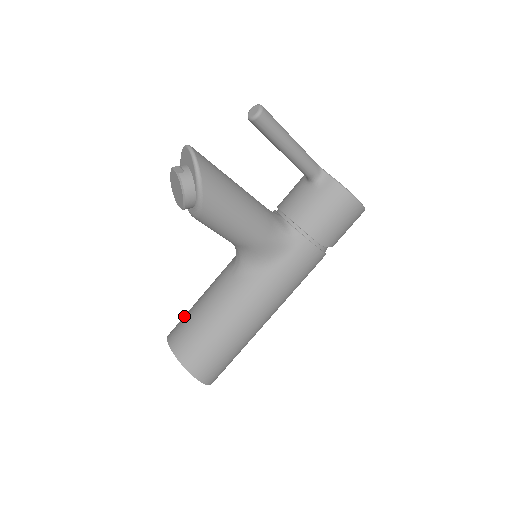
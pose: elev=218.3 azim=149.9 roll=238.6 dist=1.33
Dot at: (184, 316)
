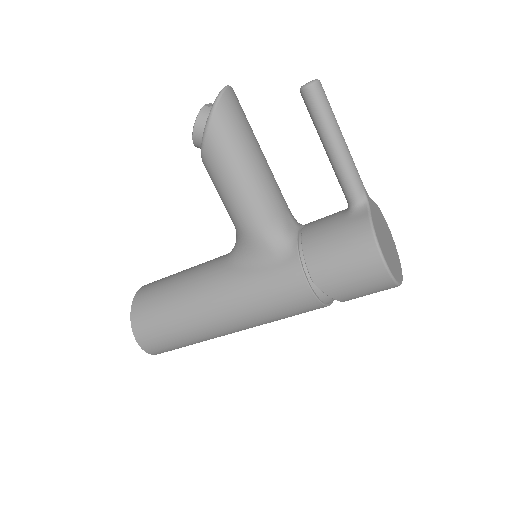
Dot at: occluded
